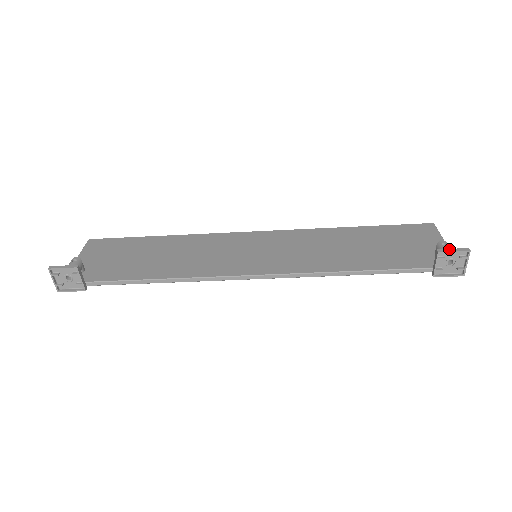
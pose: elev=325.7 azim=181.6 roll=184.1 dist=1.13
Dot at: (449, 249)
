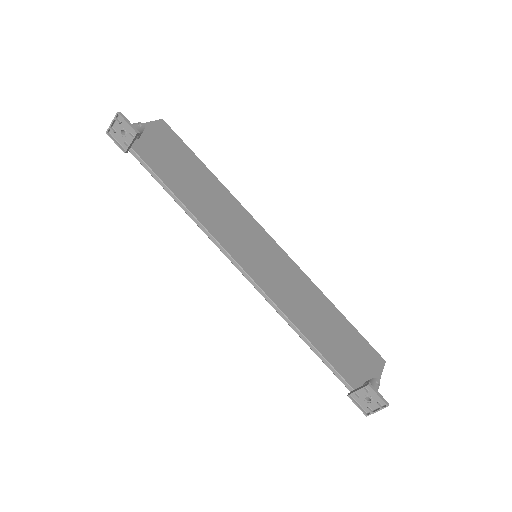
Dot at: (377, 391)
